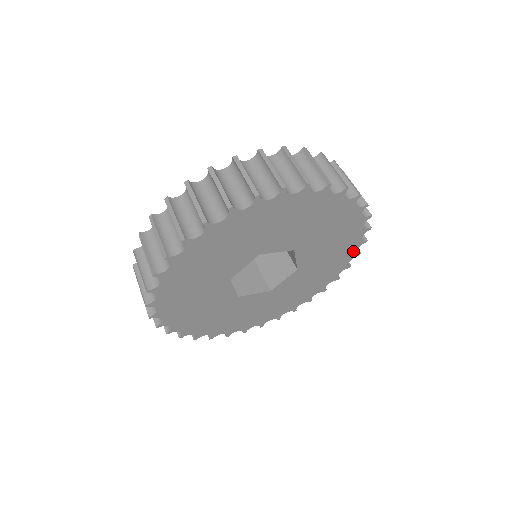
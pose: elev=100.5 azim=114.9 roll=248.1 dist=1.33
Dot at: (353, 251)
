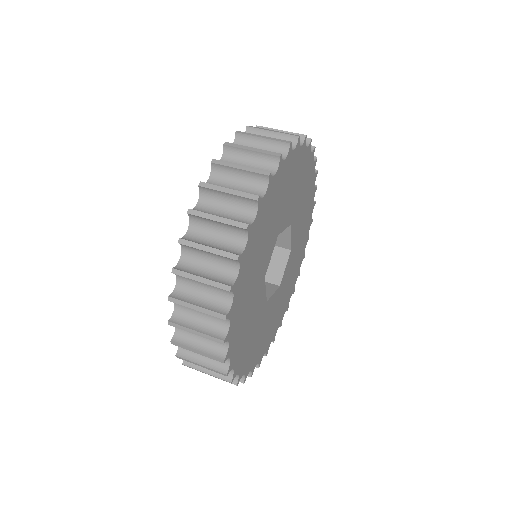
Dot at: (310, 218)
